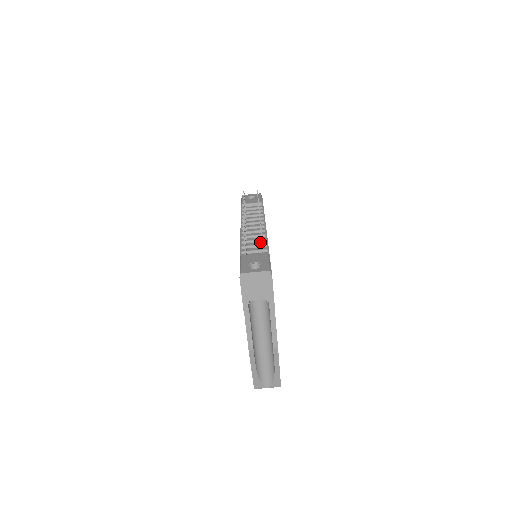
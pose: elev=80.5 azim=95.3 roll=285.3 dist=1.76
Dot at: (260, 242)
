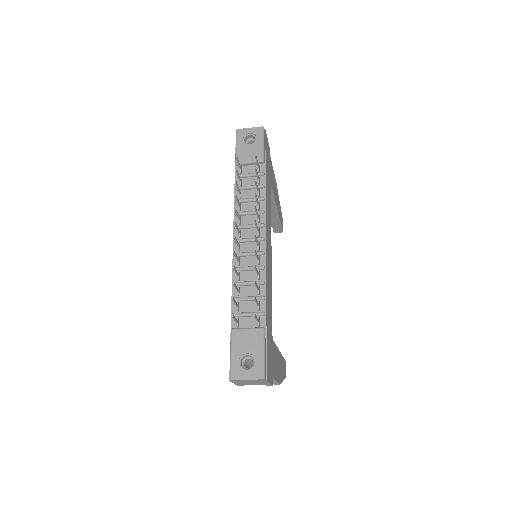
Dot at: occluded
